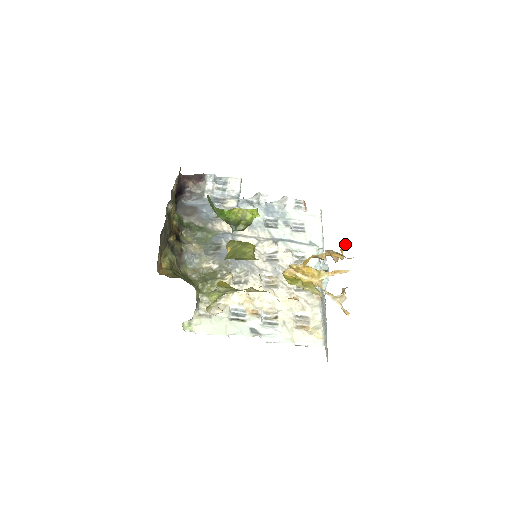
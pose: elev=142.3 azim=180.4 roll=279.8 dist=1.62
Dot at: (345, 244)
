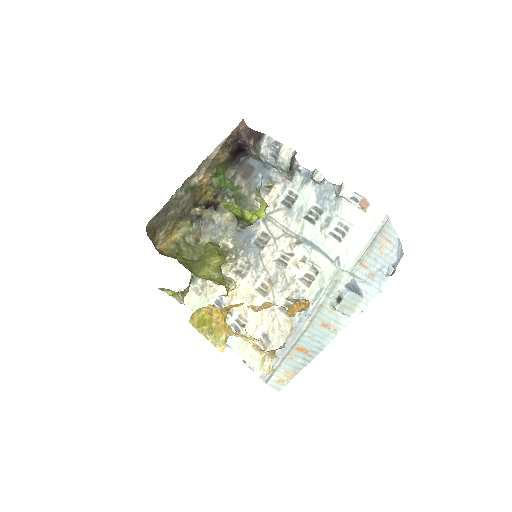
Dot at: (295, 304)
